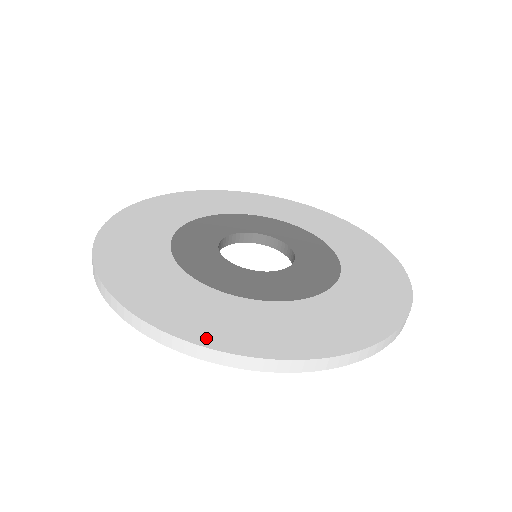
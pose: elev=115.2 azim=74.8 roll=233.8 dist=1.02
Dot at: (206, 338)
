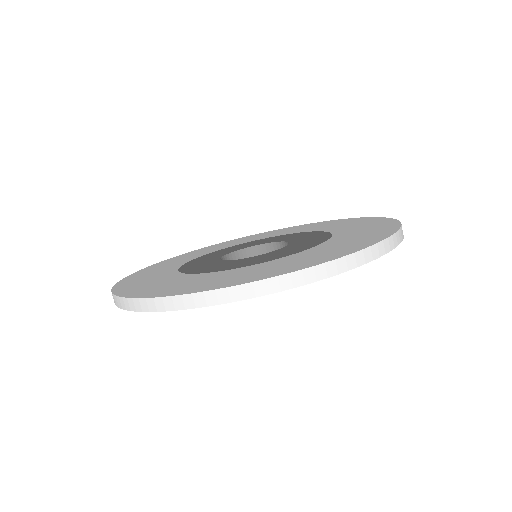
Dot at: (244, 281)
